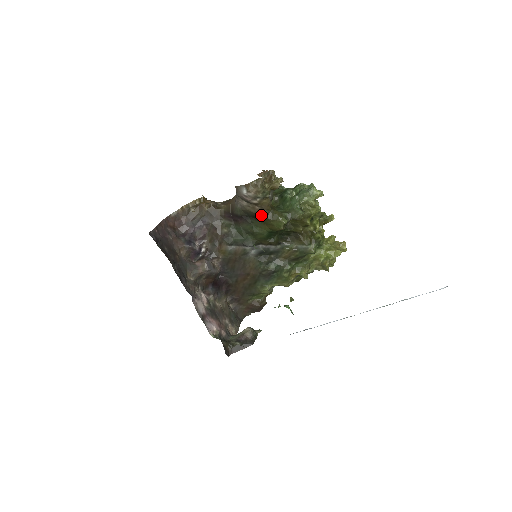
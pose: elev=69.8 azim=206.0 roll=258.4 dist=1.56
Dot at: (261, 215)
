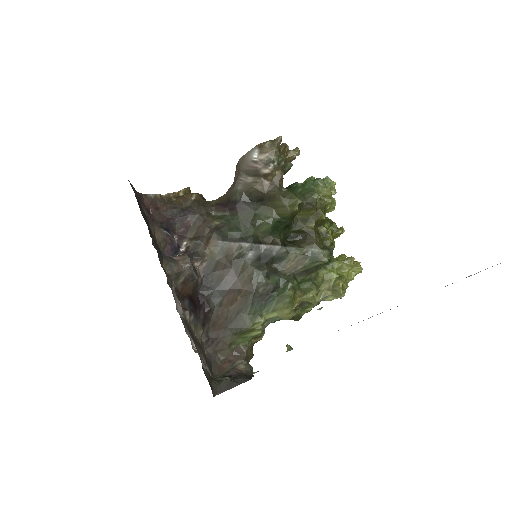
Dot at: (270, 193)
